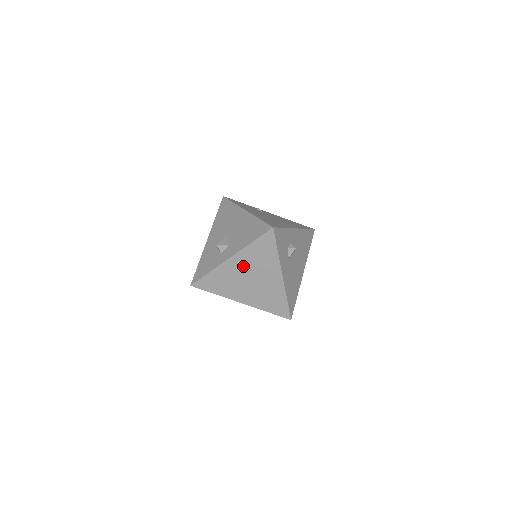
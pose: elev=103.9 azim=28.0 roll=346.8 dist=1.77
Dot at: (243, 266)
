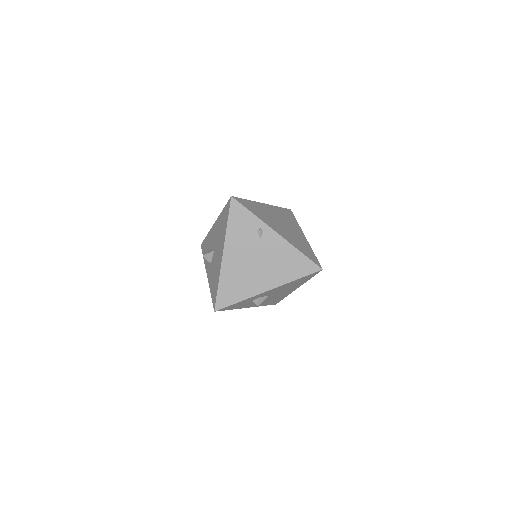
Dot at: occluded
